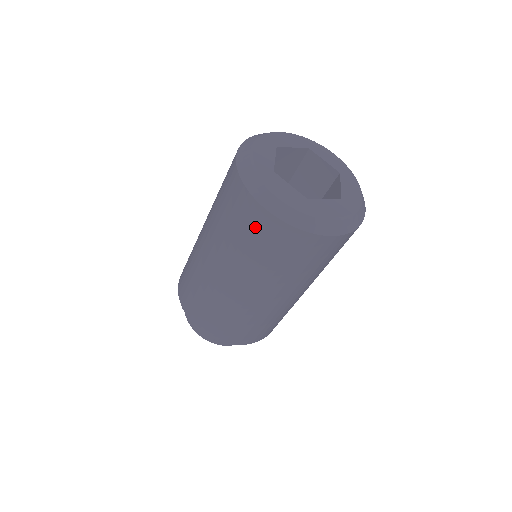
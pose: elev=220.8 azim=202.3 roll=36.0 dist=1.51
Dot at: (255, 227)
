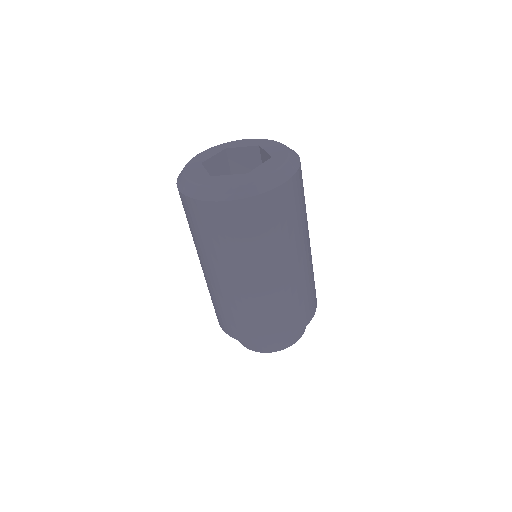
Dot at: occluded
